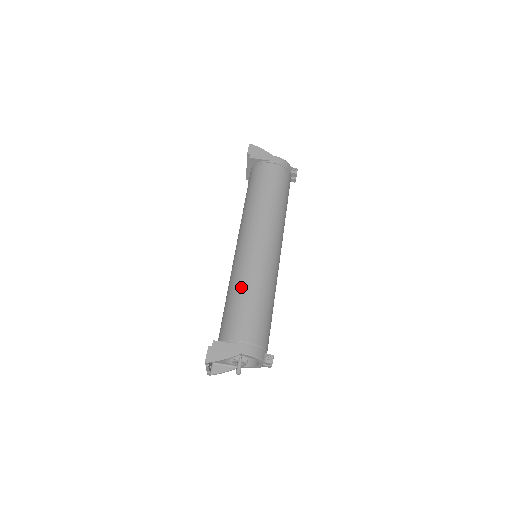
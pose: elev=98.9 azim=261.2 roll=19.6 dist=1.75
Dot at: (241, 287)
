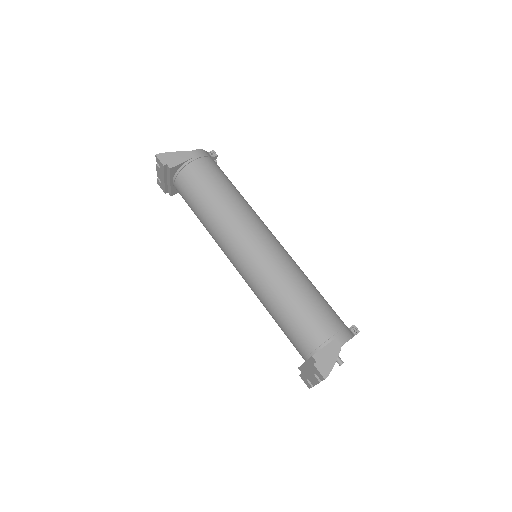
Dot at: (285, 292)
